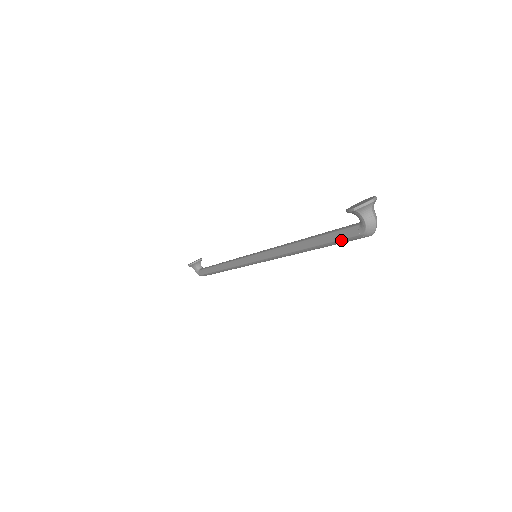
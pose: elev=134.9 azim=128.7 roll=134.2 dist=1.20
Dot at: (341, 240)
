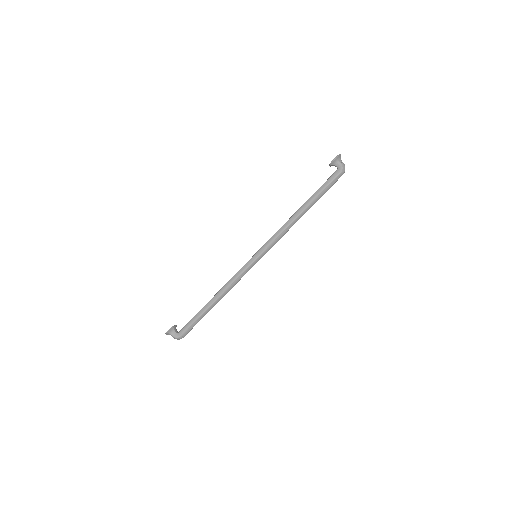
Dot at: (329, 185)
